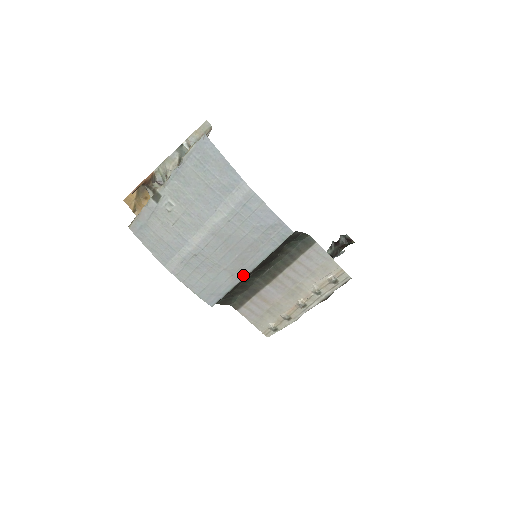
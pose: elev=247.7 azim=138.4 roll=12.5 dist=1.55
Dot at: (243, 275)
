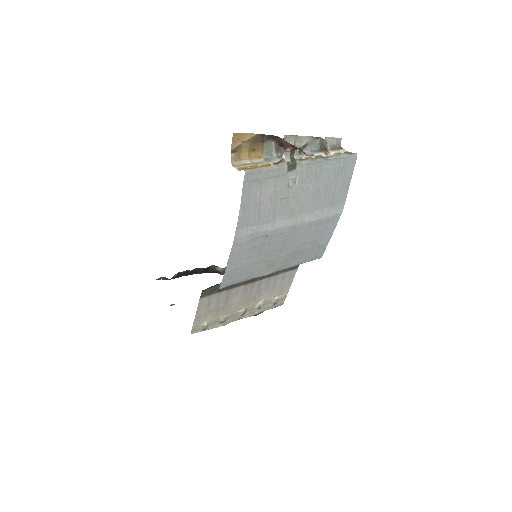
Dot at: (268, 272)
